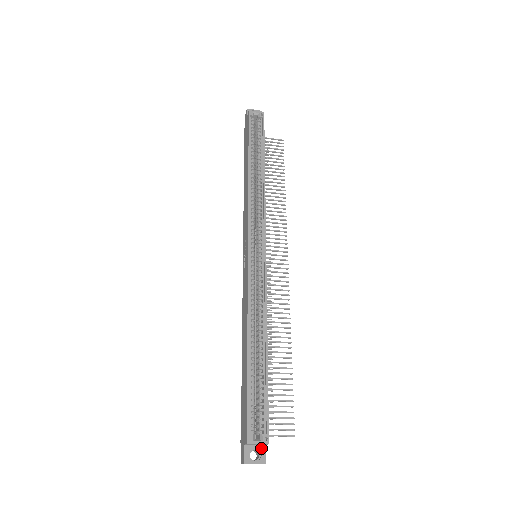
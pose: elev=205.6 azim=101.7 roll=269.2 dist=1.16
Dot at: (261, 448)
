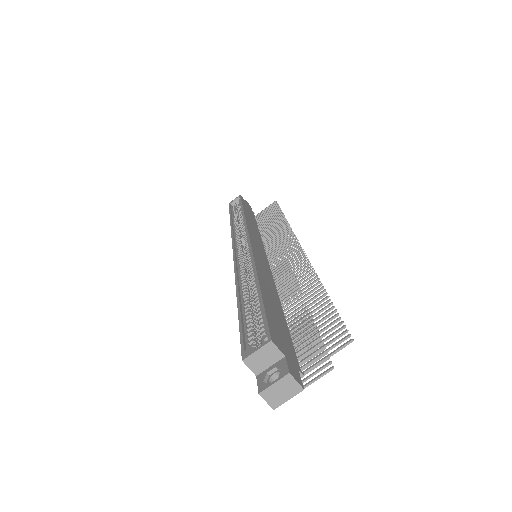
Dot at: (279, 363)
